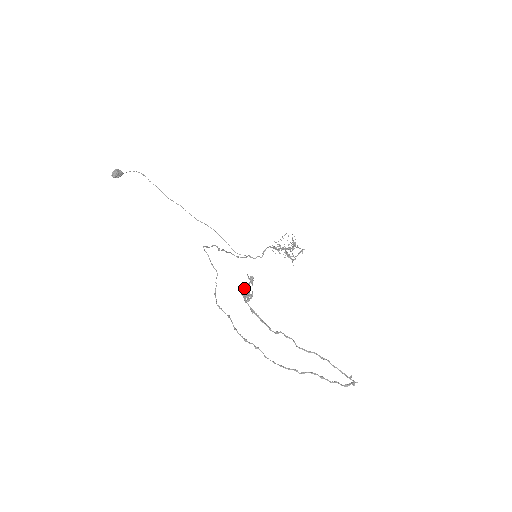
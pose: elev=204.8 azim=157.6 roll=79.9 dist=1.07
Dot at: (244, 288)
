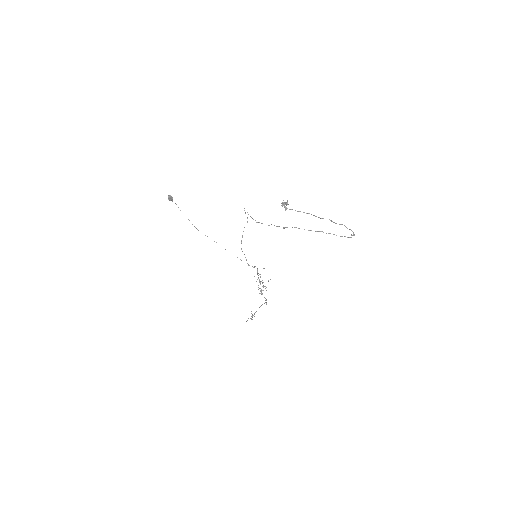
Dot at: (283, 204)
